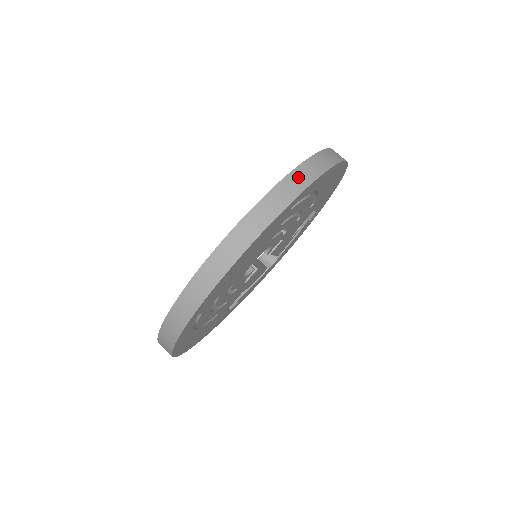
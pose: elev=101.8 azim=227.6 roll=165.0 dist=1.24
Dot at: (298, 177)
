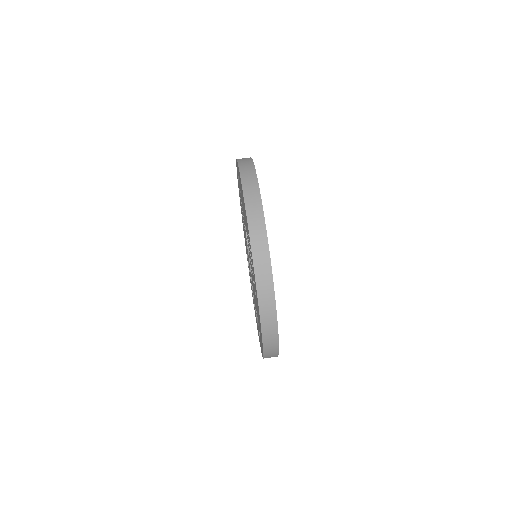
Dot at: occluded
